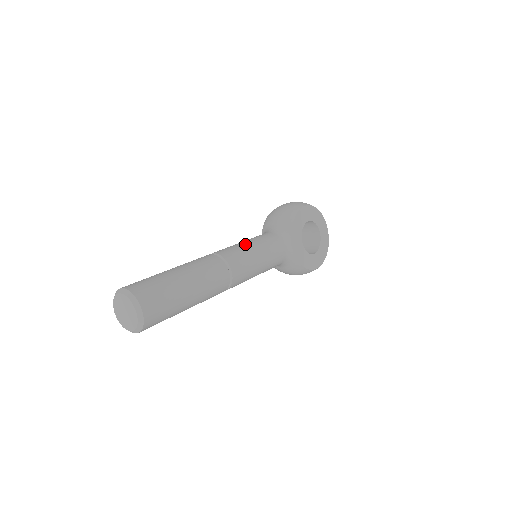
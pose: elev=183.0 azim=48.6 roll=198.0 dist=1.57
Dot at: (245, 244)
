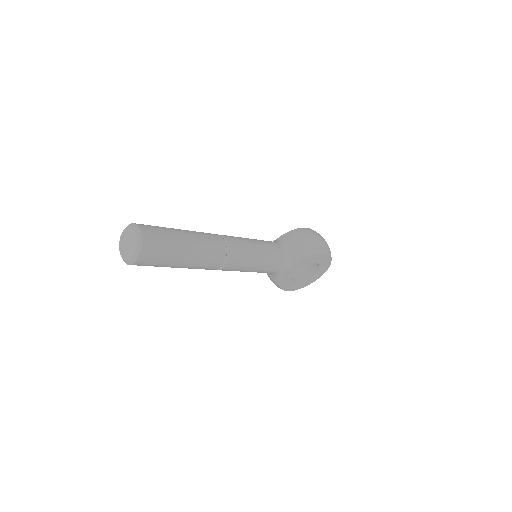
Dot at: (255, 249)
